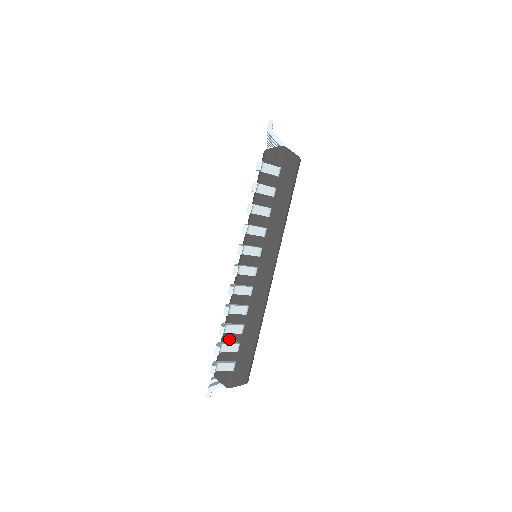
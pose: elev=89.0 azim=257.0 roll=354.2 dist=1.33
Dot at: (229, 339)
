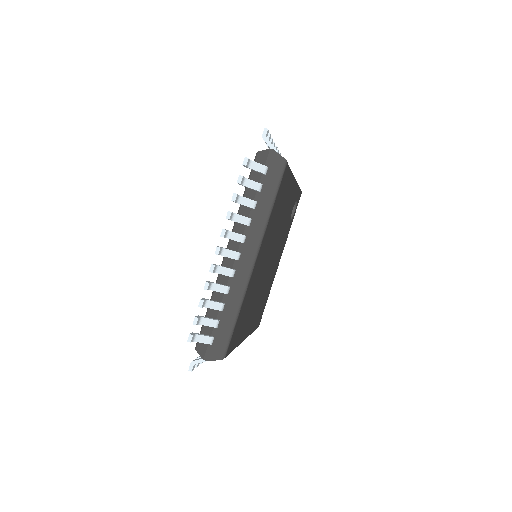
Dot at: (211, 316)
